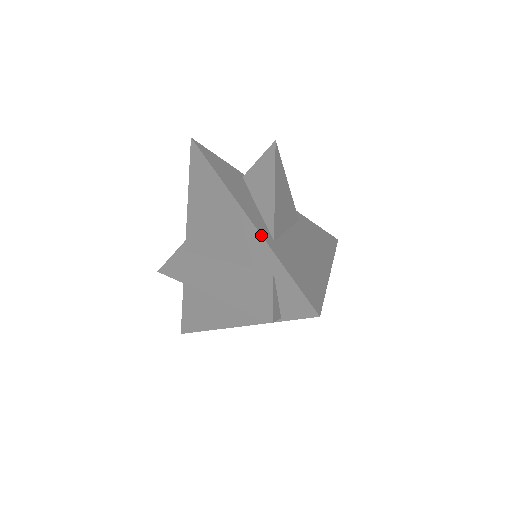
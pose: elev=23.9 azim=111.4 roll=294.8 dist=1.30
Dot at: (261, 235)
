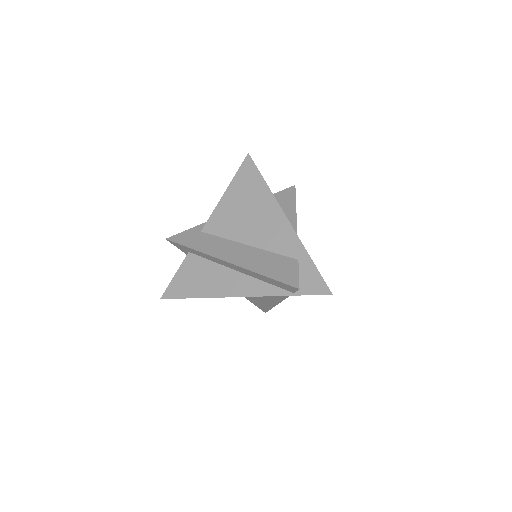
Dot at: occluded
